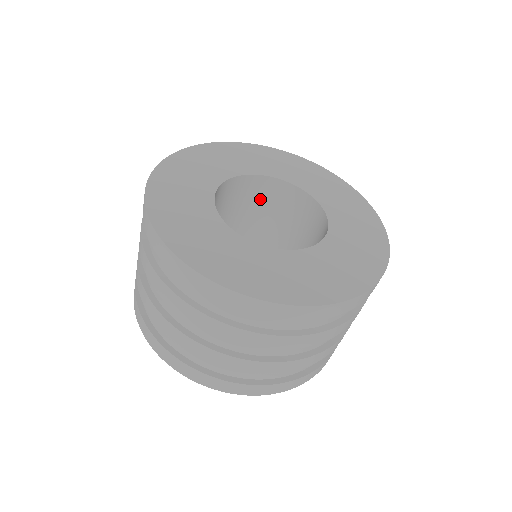
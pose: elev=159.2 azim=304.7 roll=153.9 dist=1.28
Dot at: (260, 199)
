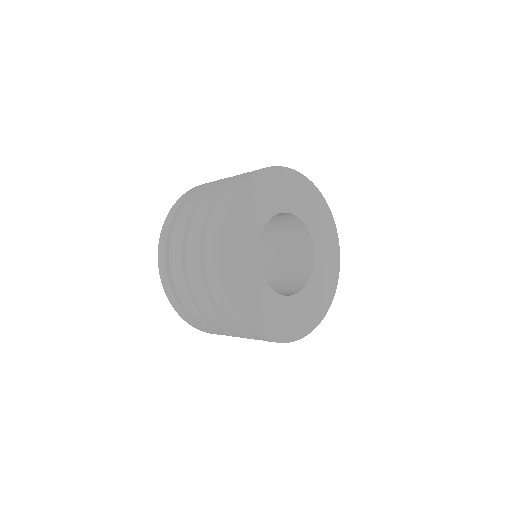
Dot at: (283, 220)
